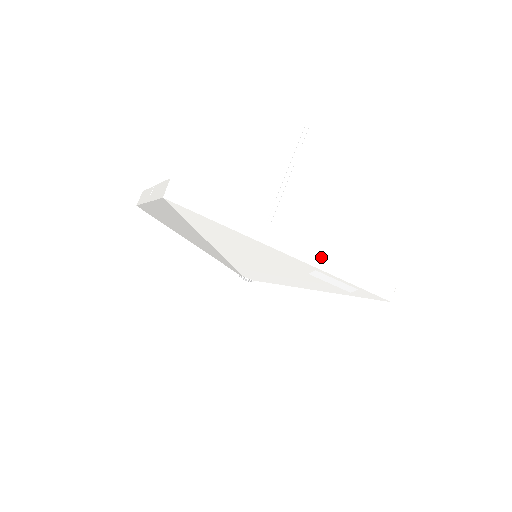
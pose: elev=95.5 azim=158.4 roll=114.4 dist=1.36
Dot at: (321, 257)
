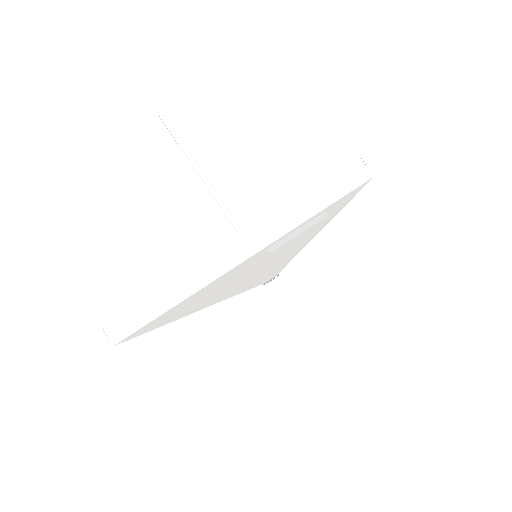
Dot at: (252, 238)
